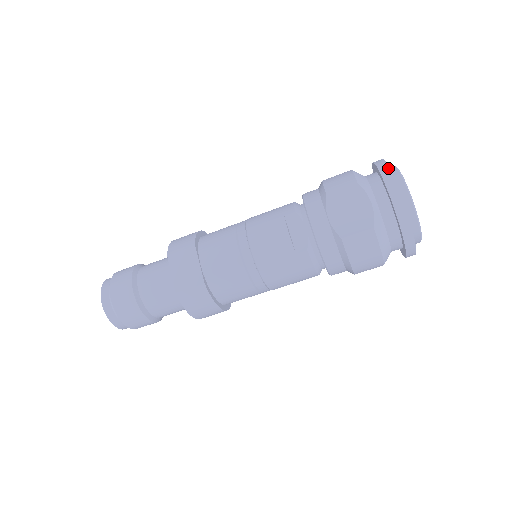
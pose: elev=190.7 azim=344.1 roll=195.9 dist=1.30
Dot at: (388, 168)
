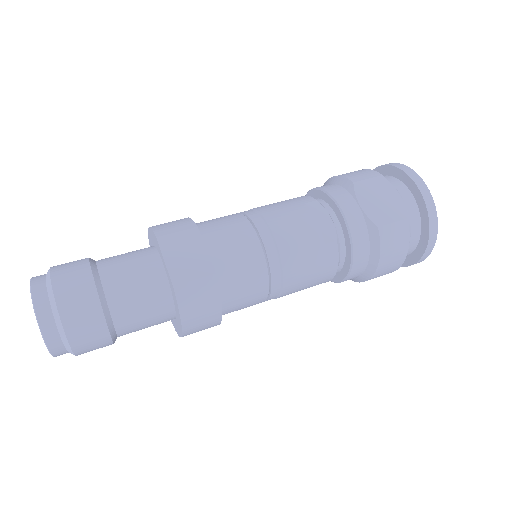
Dot at: (406, 166)
